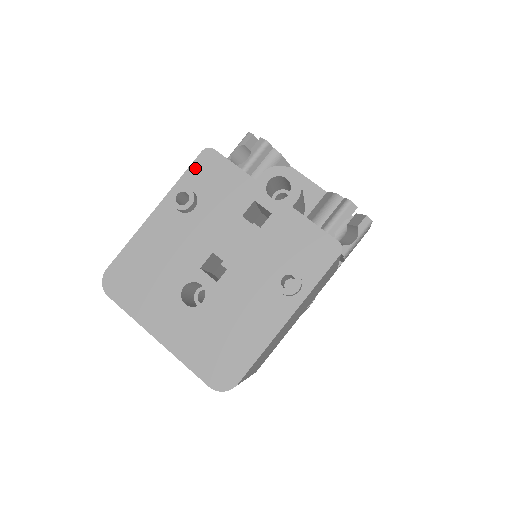
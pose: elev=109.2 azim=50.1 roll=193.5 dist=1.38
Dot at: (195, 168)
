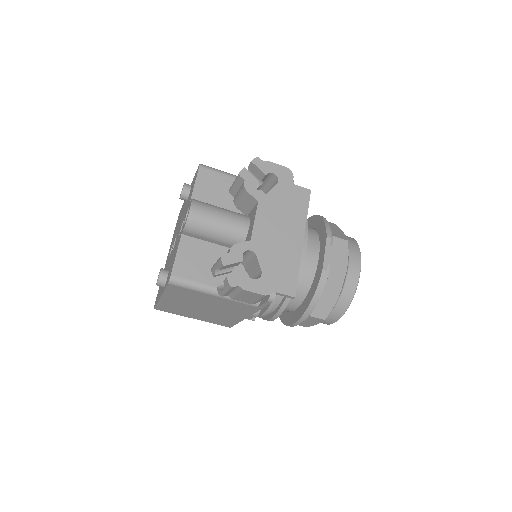
Dot at: occluded
